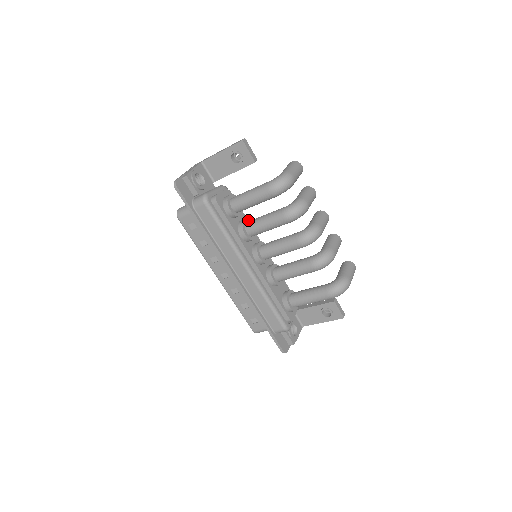
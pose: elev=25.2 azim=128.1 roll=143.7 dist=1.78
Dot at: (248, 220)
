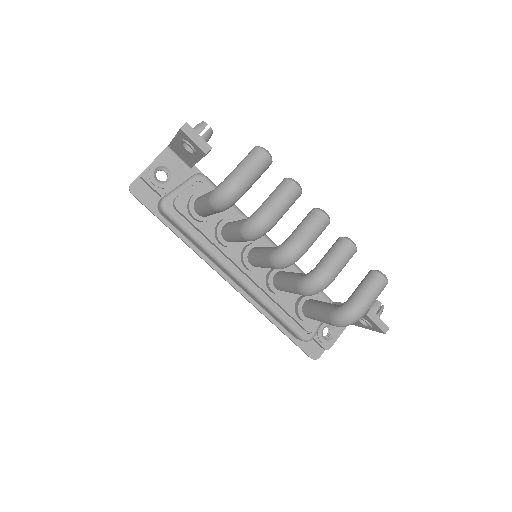
Dot at: (229, 220)
